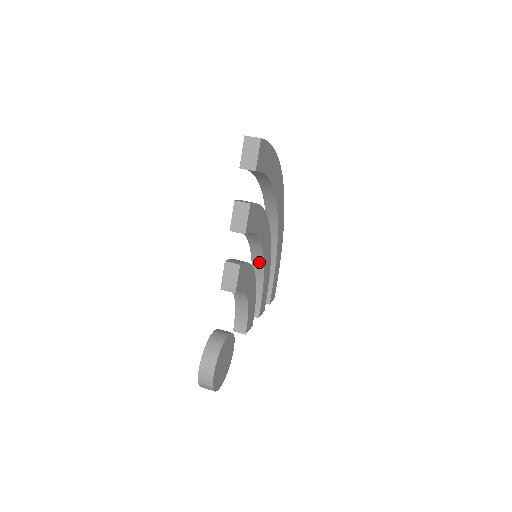
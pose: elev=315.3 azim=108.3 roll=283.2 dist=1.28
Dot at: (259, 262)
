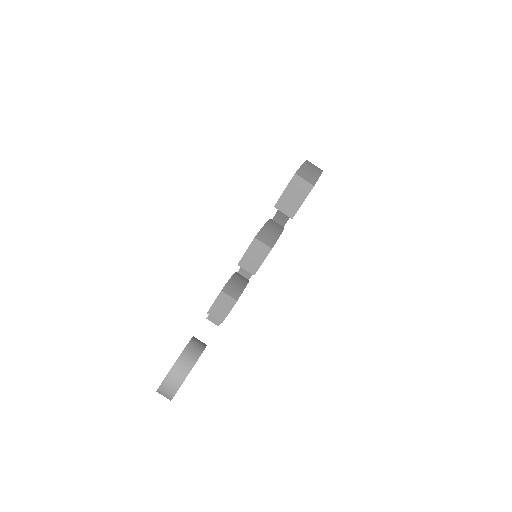
Dot at: occluded
